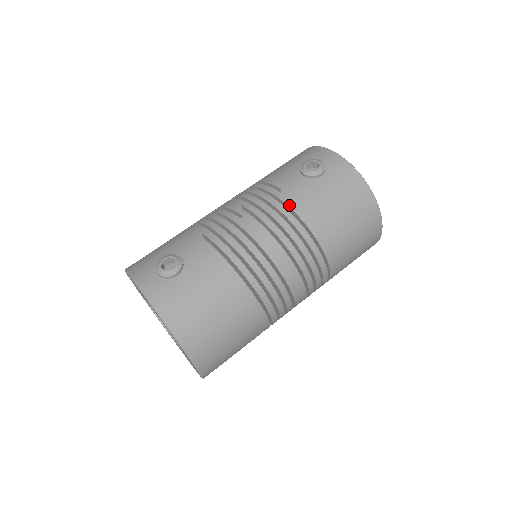
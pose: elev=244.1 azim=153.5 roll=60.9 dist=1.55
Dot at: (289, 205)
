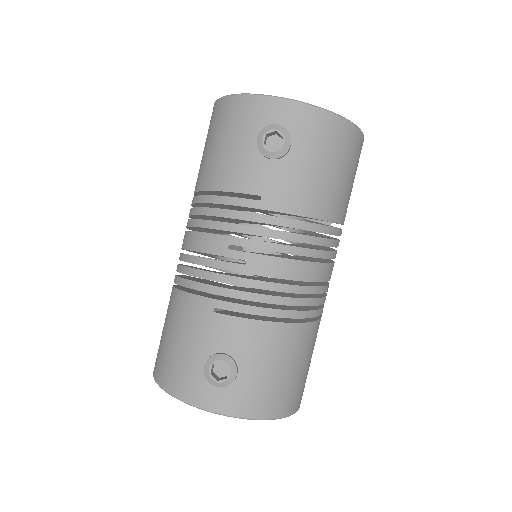
Dot at: (284, 211)
